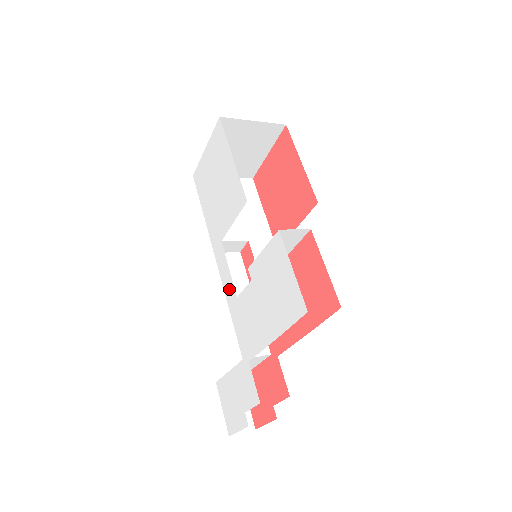
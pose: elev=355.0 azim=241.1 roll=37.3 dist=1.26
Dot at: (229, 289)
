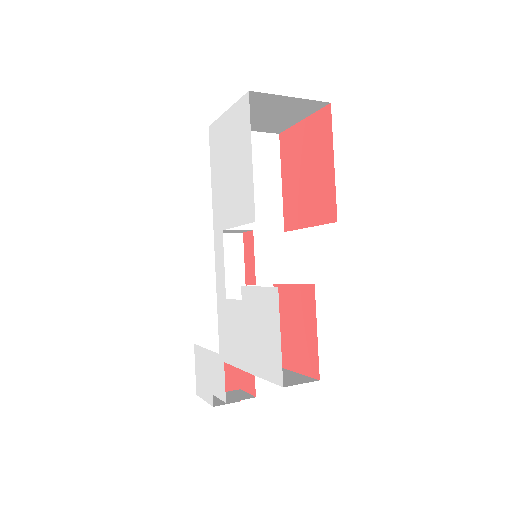
Dot at: (220, 283)
